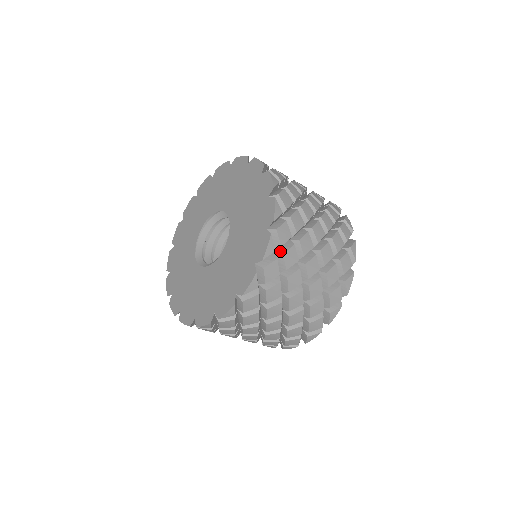
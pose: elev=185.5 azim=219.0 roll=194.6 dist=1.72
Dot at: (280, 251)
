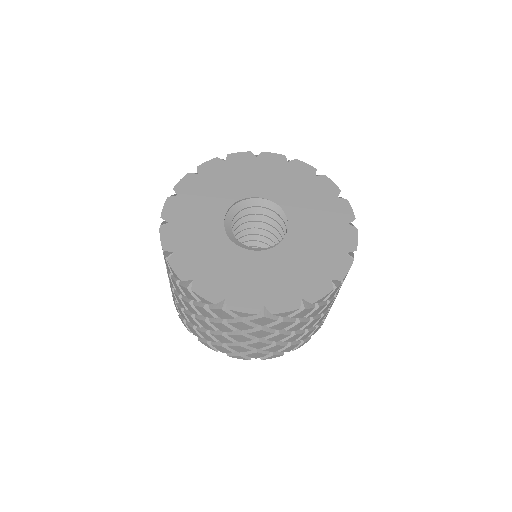
Dot at: occluded
